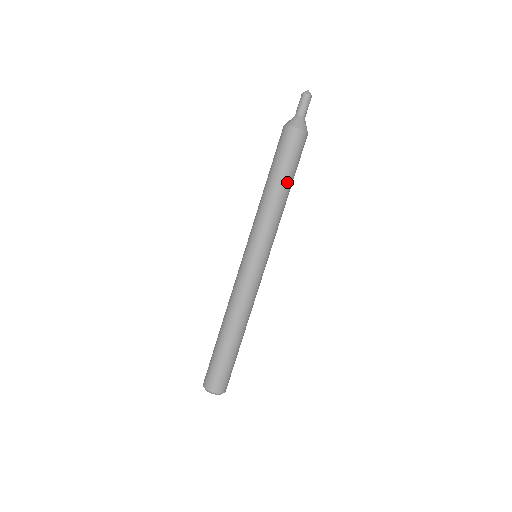
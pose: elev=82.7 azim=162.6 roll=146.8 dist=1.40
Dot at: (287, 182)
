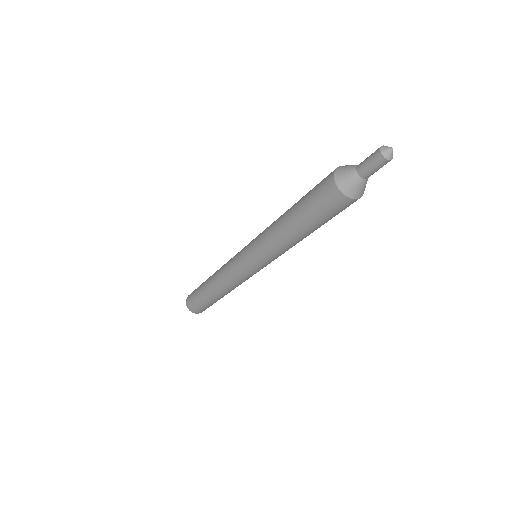
Dot at: occluded
